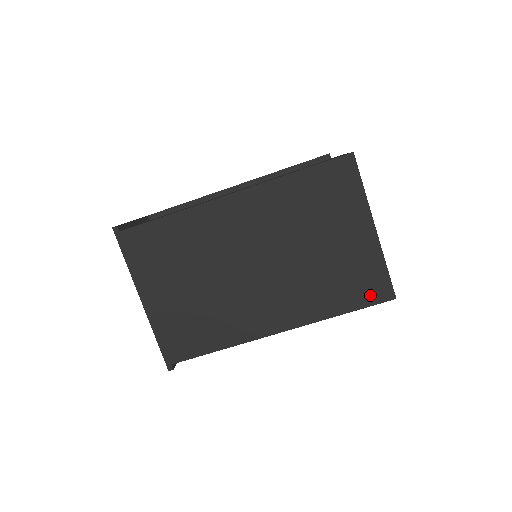
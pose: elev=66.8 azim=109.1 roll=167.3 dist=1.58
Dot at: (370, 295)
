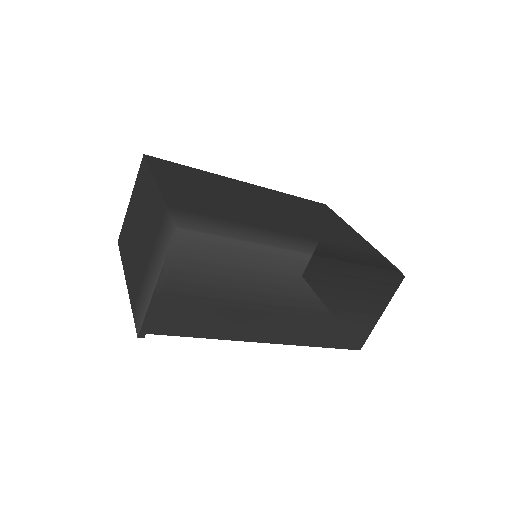
Dot at: occluded
